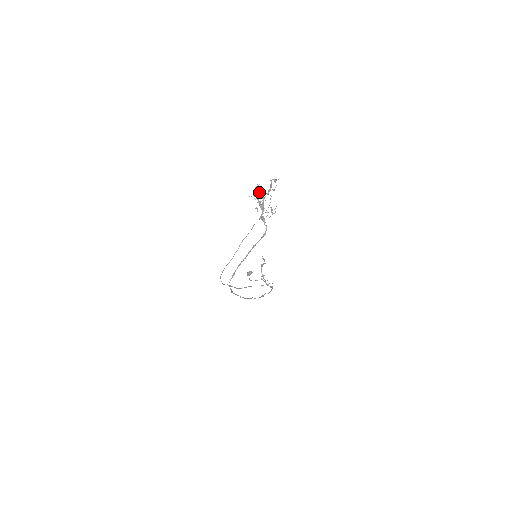
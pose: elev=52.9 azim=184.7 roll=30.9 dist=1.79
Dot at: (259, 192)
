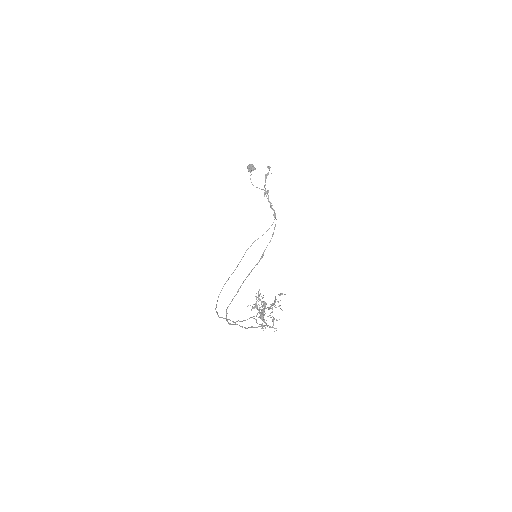
Dot at: (259, 305)
